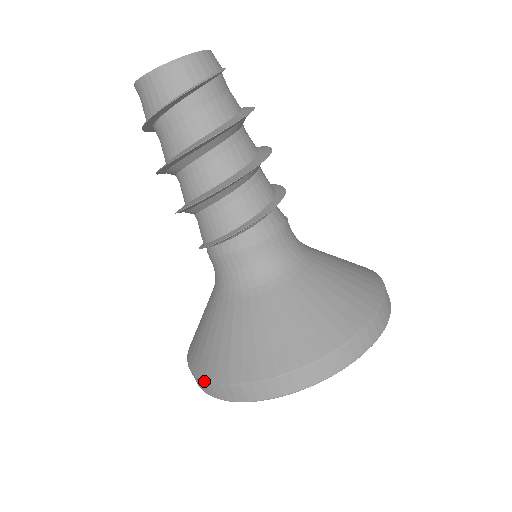
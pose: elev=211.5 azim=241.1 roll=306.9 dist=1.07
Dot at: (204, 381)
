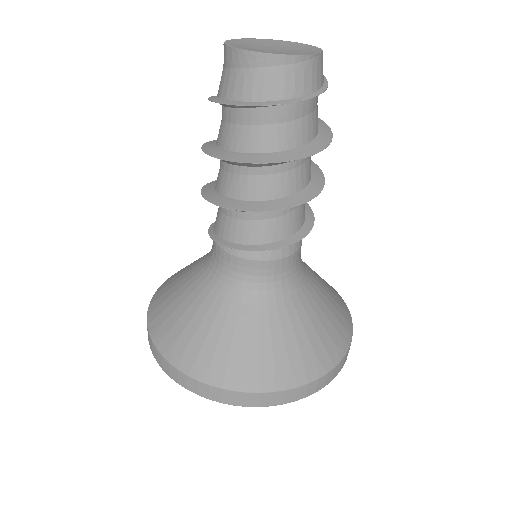
Dot at: (222, 389)
